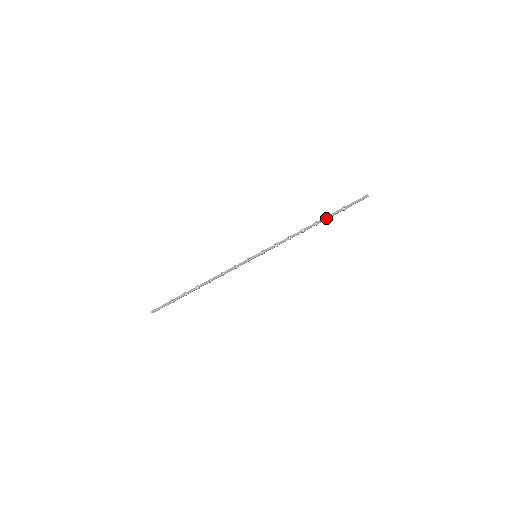
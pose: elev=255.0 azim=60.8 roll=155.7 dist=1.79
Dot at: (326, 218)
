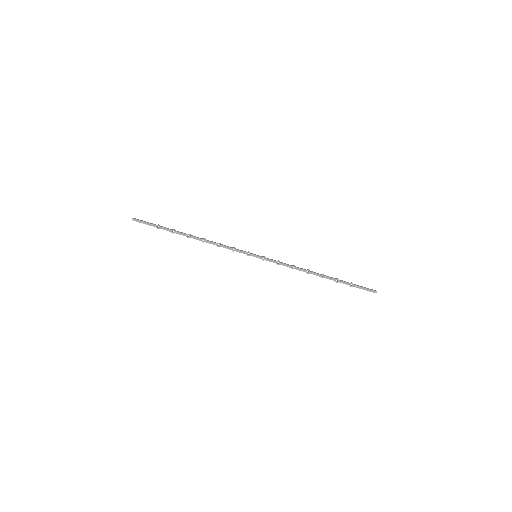
Dot at: (333, 279)
